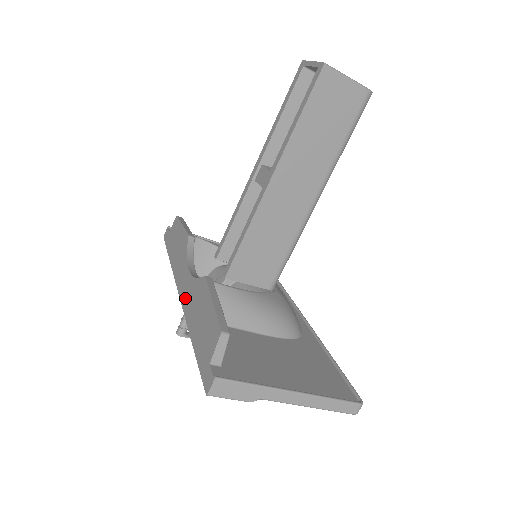
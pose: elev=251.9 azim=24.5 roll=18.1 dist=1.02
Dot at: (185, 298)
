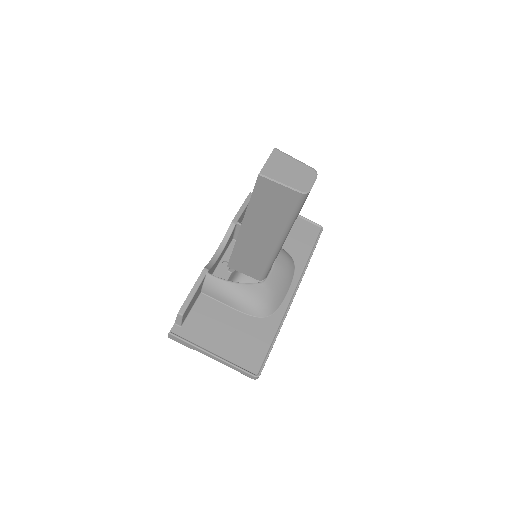
Dot at: occluded
